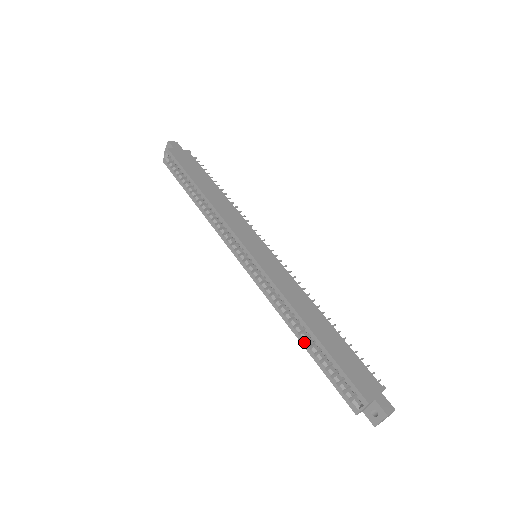
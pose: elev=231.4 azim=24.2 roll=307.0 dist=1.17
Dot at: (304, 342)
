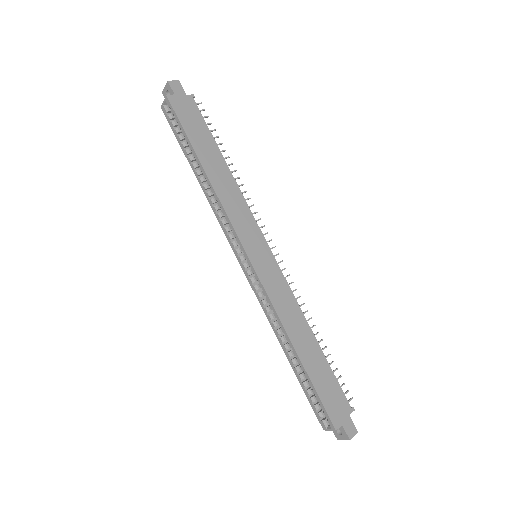
Dot at: (290, 359)
